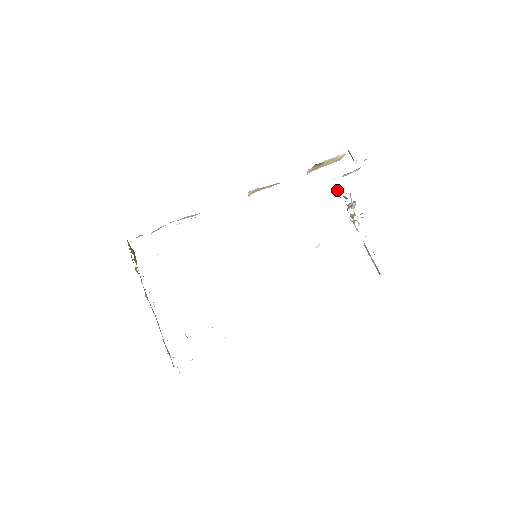
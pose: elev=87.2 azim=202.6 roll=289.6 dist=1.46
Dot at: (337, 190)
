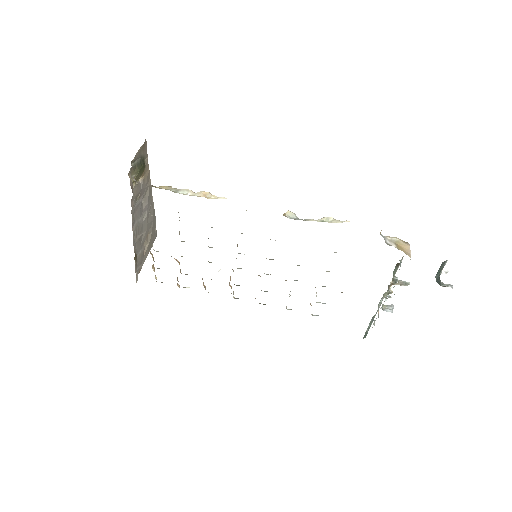
Dot at: (399, 264)
